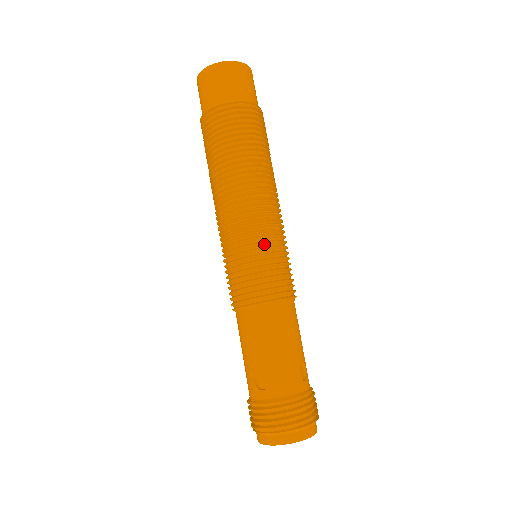
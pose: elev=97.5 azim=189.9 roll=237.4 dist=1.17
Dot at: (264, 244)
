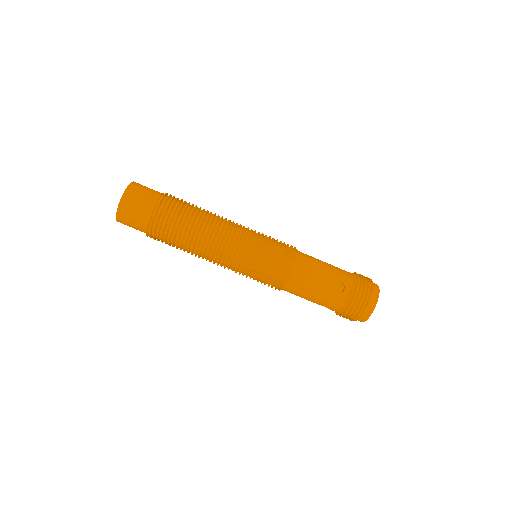
Dot at: (248, 266)
